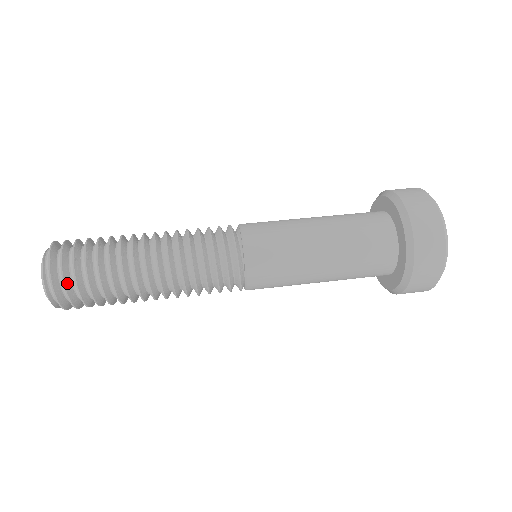
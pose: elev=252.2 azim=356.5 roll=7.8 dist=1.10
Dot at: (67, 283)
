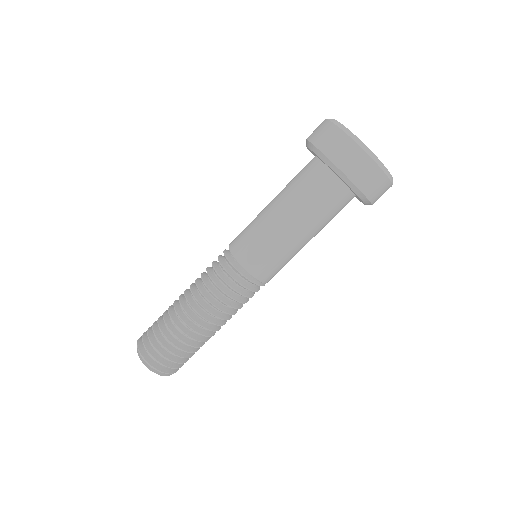
Dot at: (155, 355)
